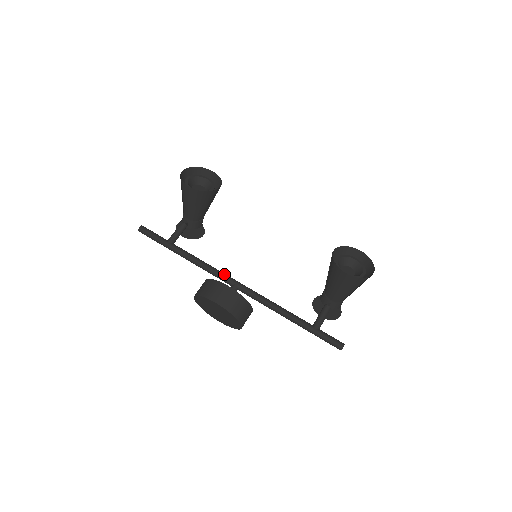
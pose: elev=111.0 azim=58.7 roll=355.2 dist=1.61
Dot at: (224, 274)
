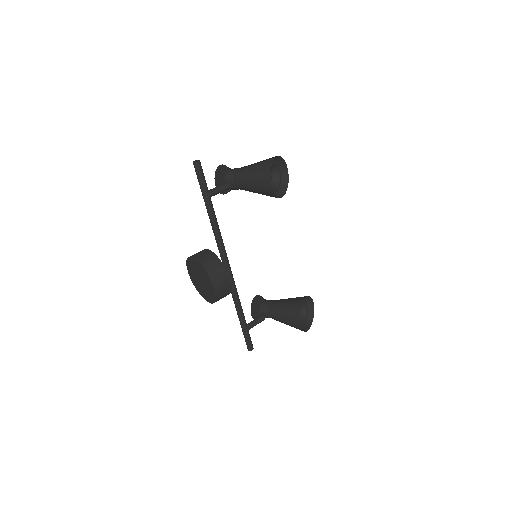
Dot at: (226, 253)
